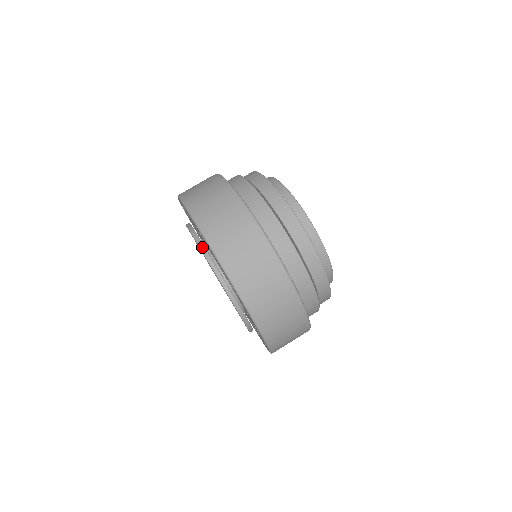
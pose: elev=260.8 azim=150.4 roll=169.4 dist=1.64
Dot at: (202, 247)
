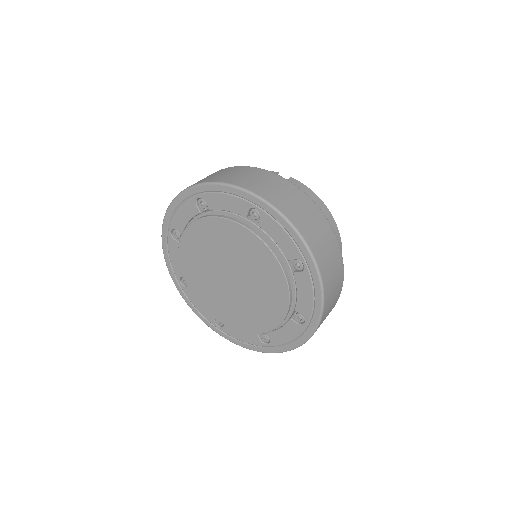
Dot at: (288, 278)
